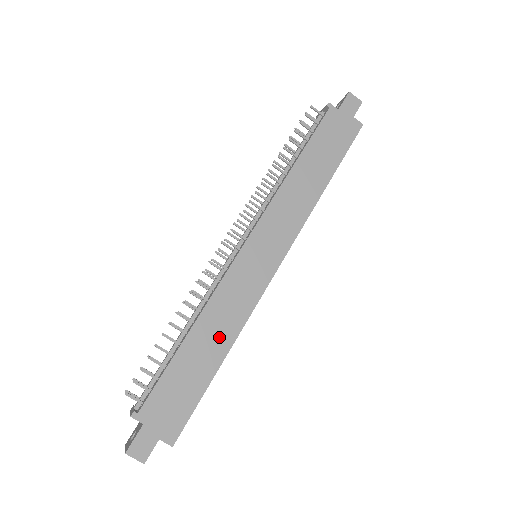
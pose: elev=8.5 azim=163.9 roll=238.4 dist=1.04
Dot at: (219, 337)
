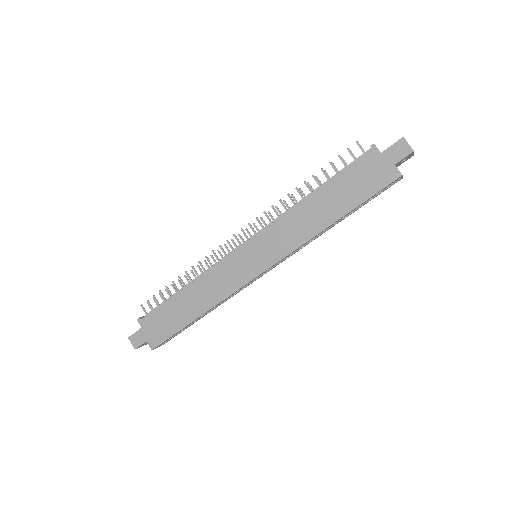
Dot at: (201, 301)
